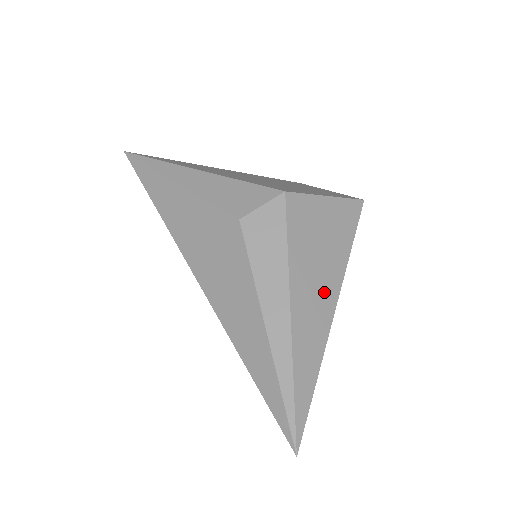
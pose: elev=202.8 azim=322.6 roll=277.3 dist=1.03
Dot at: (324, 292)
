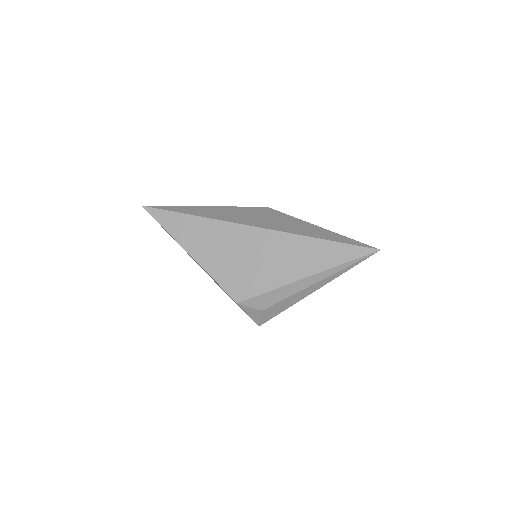
Dot at: occluded
